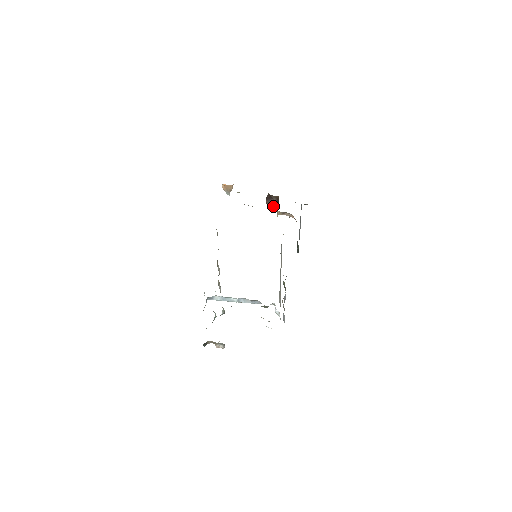
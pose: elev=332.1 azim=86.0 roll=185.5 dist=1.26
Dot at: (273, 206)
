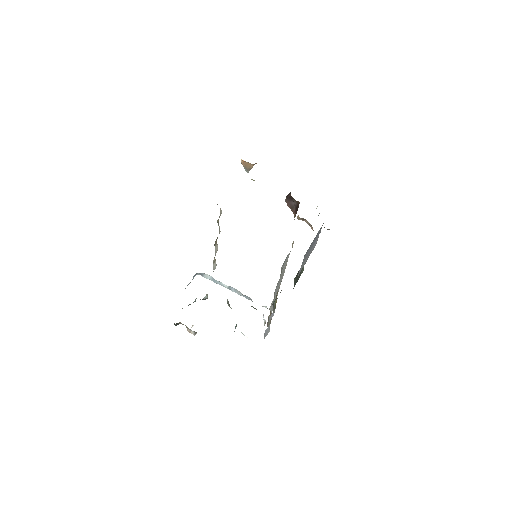
Dot at: (292, 209)
